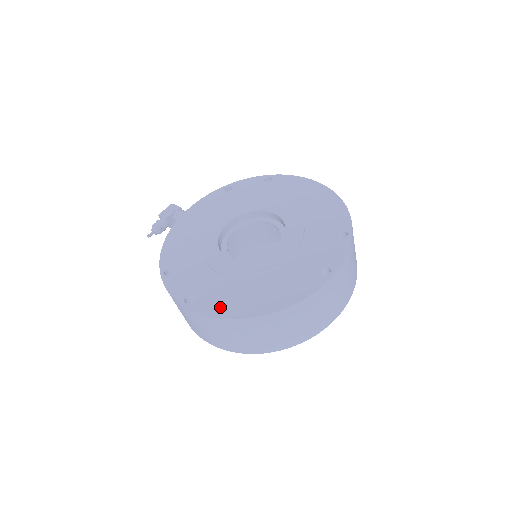
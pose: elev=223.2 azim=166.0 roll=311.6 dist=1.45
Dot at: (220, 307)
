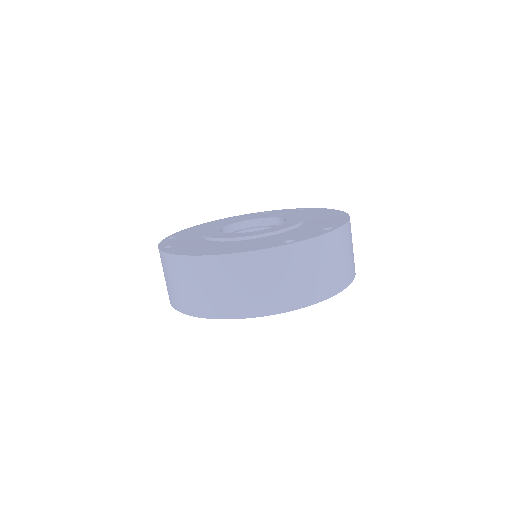
Dot at: (184, 250)
